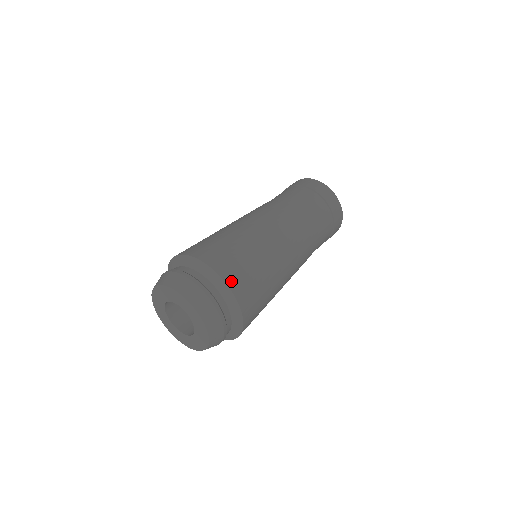
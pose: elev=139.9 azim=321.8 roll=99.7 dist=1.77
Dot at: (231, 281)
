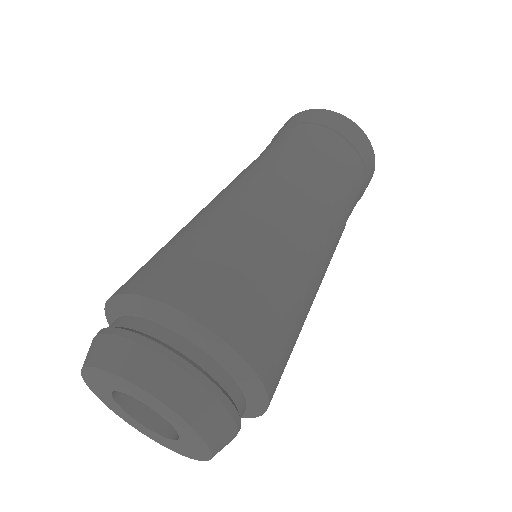
Dot at: (244, 343)
